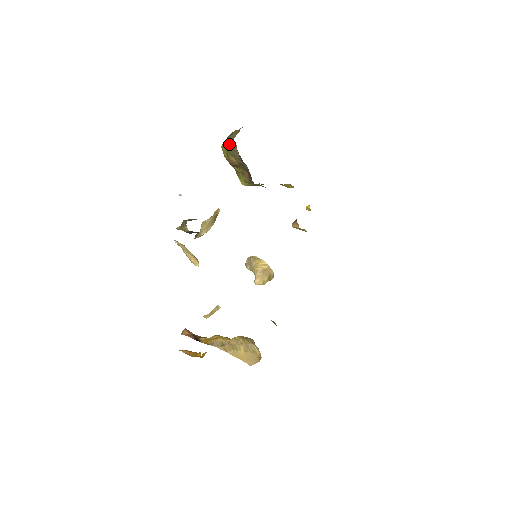
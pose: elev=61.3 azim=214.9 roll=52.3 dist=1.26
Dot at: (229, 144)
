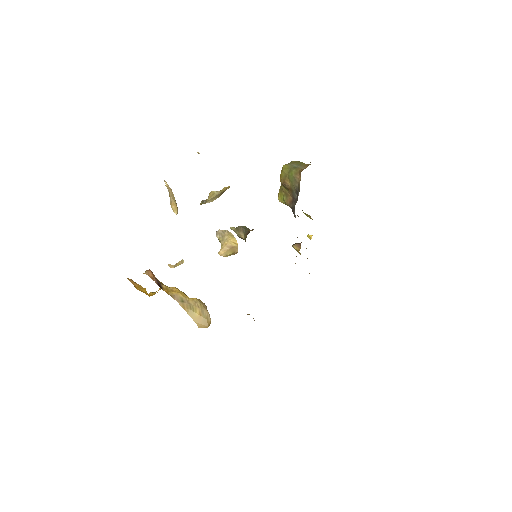
Dot at: (294, 172)
